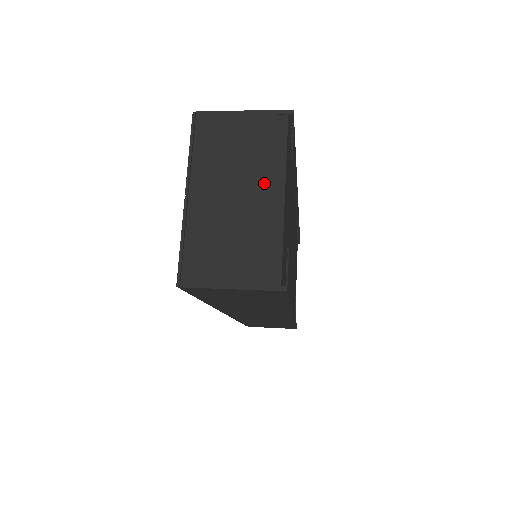
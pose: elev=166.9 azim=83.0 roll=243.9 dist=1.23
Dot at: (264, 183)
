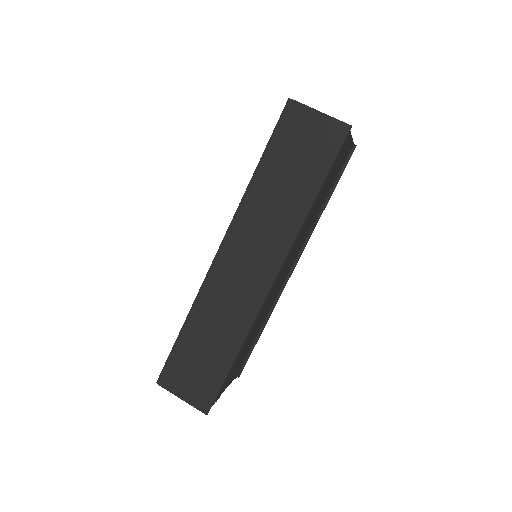
Dot at: occluded
